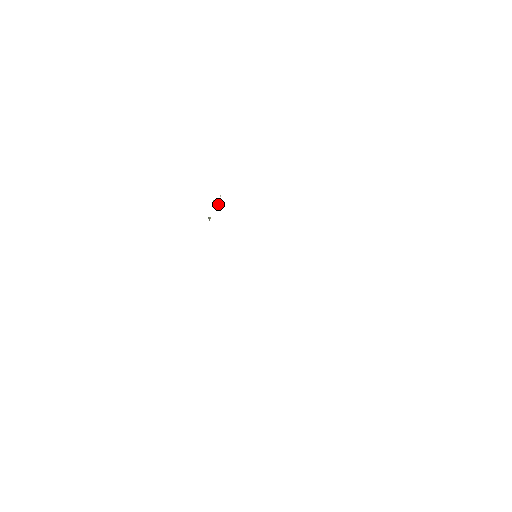
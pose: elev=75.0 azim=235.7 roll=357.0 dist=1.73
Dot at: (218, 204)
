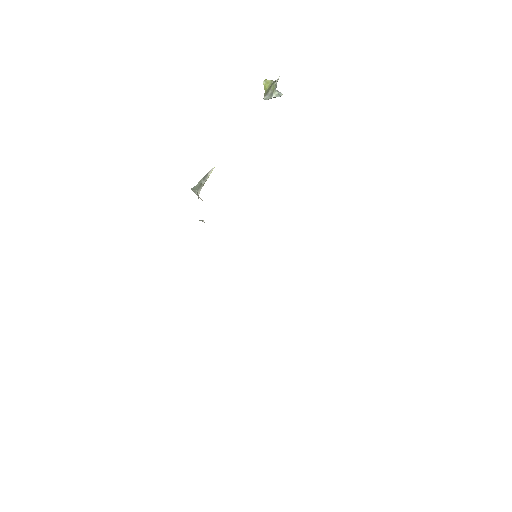
Dot at: (266, 98)
